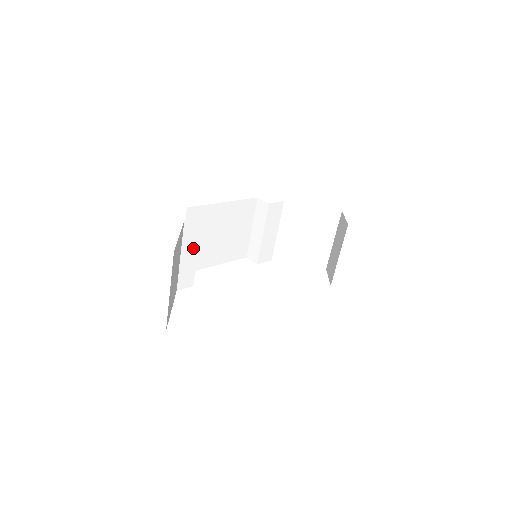
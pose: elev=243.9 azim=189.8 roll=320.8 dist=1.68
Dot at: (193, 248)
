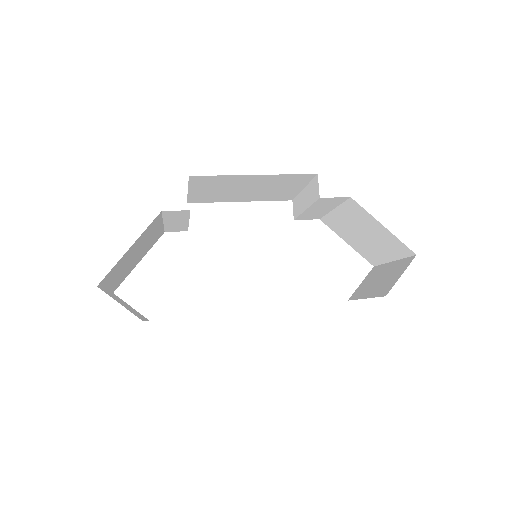
Dot at: (182, 220)
